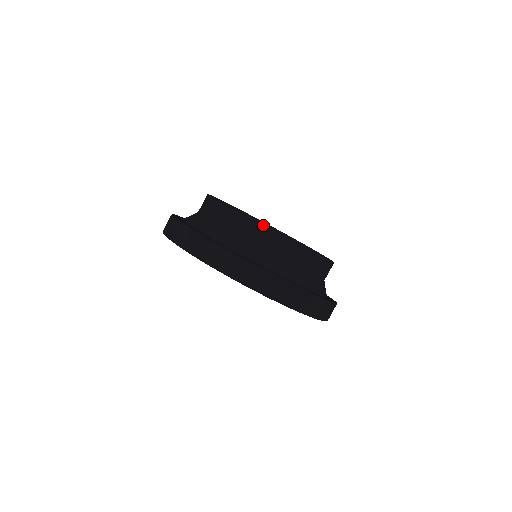
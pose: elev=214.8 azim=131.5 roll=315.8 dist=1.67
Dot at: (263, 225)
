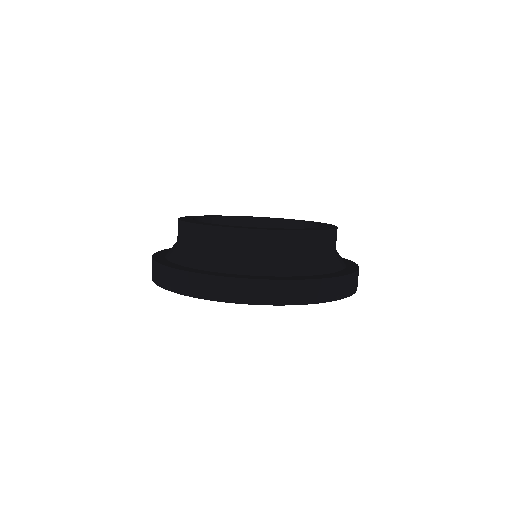
Dot at: (229, 230)
